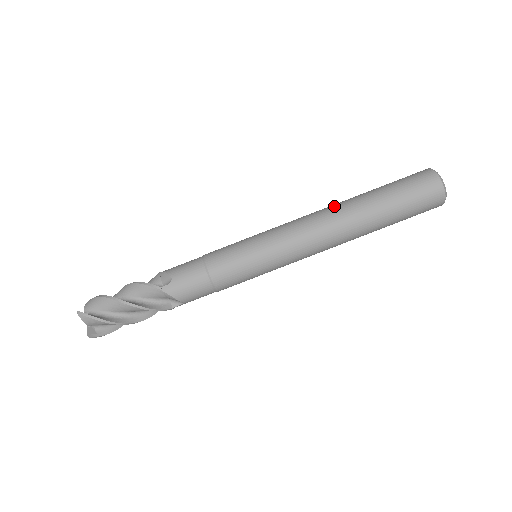
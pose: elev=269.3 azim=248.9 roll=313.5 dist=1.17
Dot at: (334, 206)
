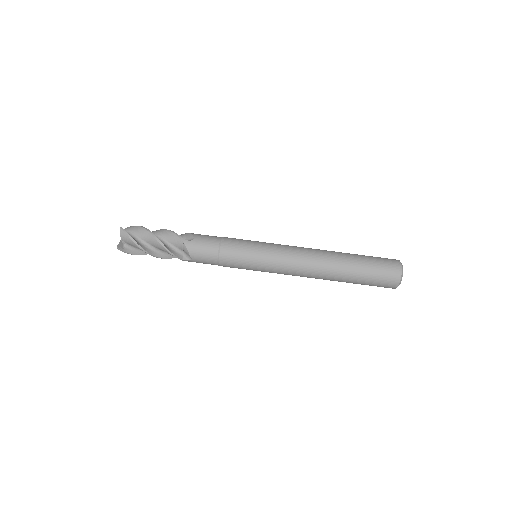
Dot at: (324, 250)
